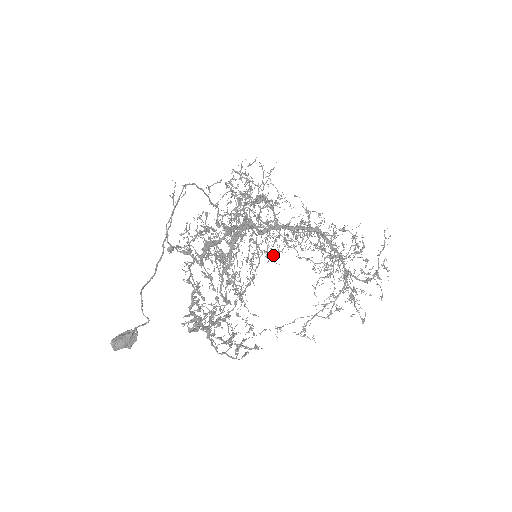
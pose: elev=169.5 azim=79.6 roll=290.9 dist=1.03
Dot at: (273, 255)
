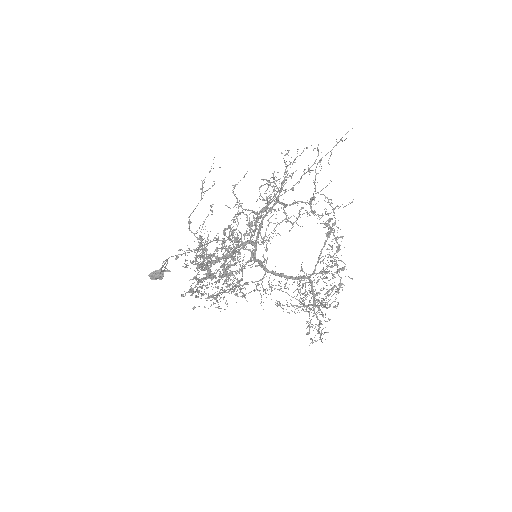
Dot at: (240, 296)
